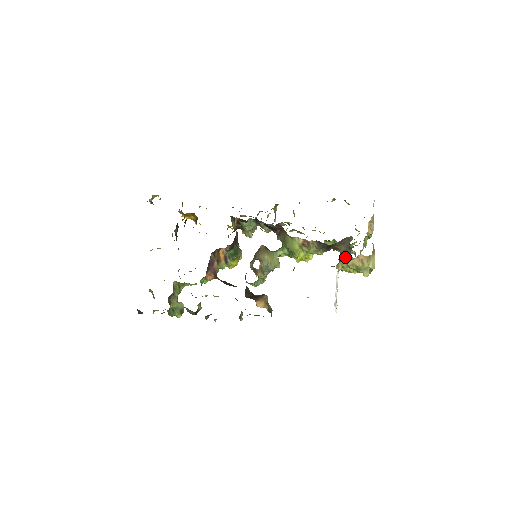
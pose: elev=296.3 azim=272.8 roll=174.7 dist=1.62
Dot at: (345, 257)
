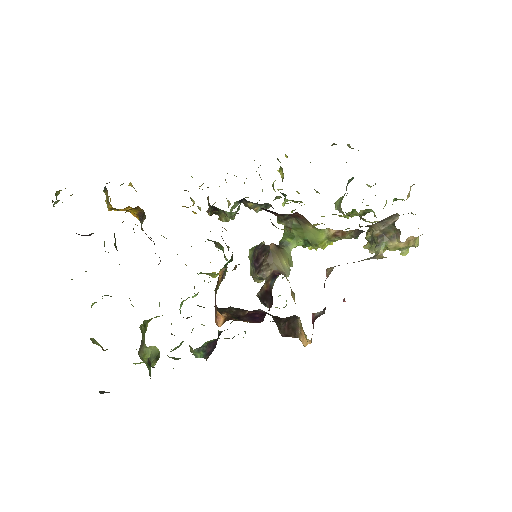
Dot at: (386, 240)
